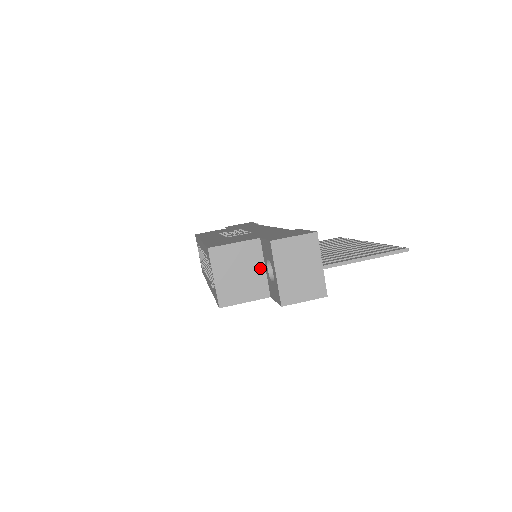
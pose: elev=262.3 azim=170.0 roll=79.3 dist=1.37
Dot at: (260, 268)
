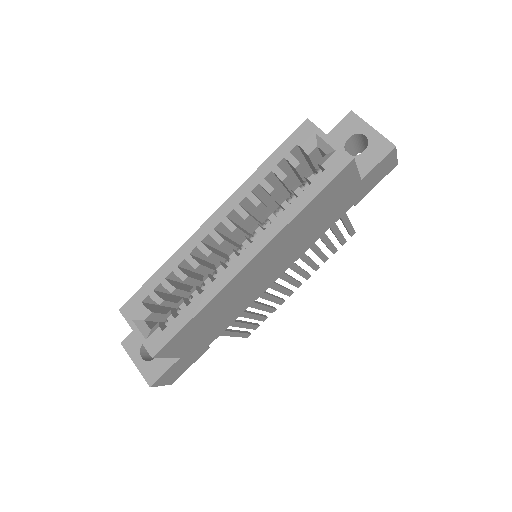
Dot at: occluded
